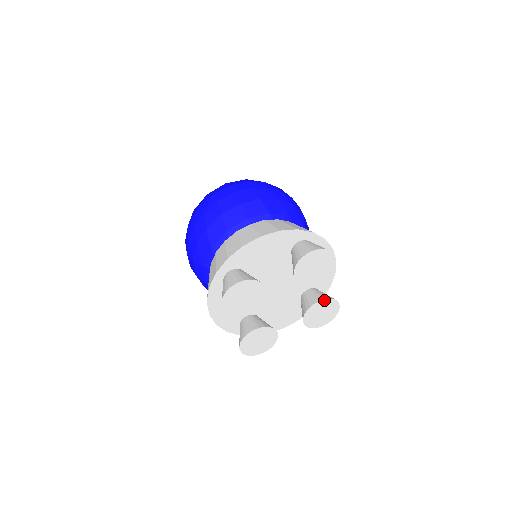
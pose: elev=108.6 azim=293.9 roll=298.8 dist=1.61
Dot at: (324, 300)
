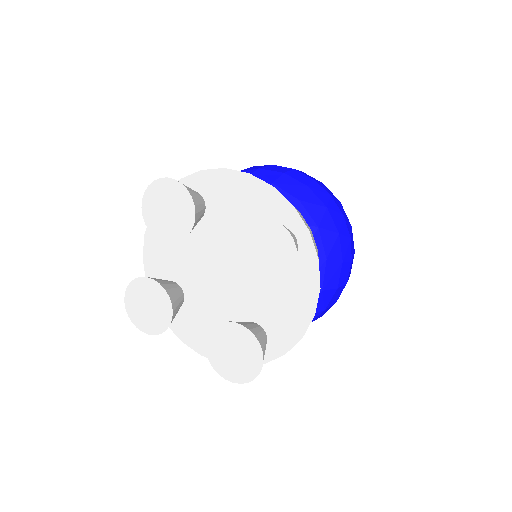
Dot at: (248, 331)
